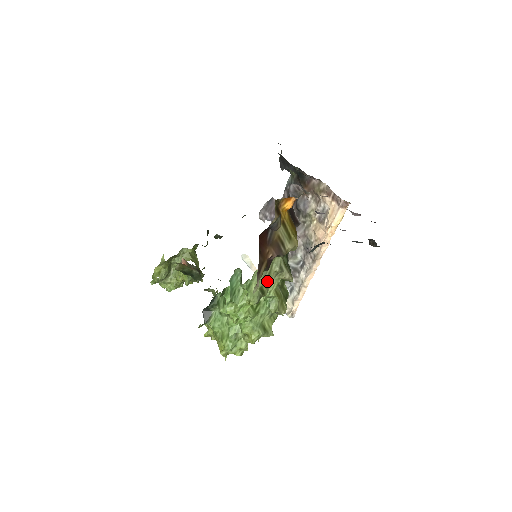
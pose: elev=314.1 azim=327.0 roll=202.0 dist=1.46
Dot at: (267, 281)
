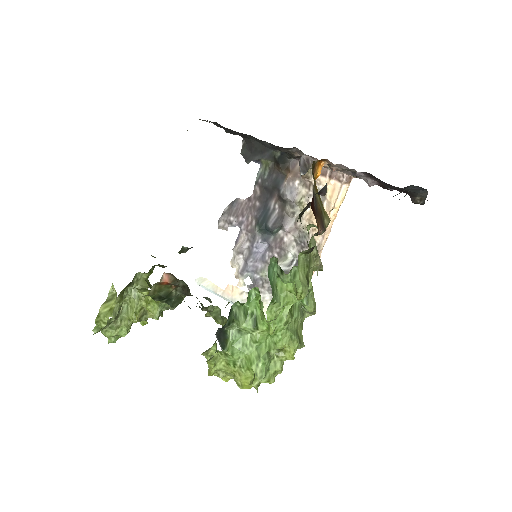
Dot at: (309, 267)
